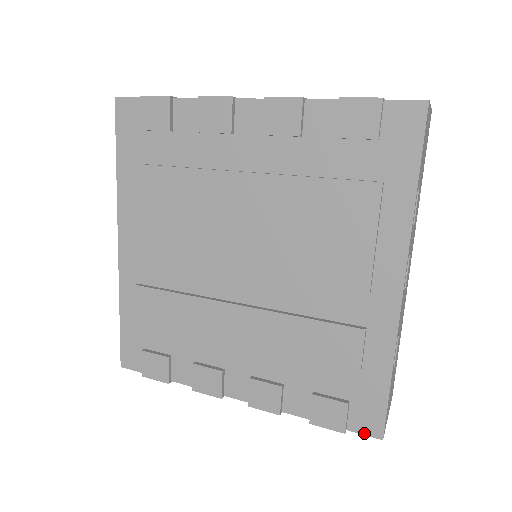
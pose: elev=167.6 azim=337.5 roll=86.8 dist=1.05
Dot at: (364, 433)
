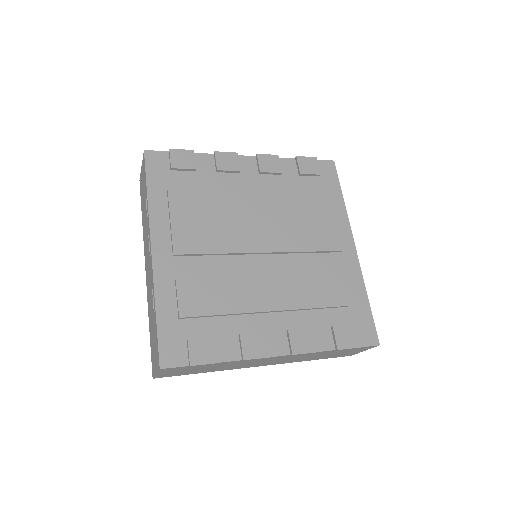
Dot at: (369, 345)
